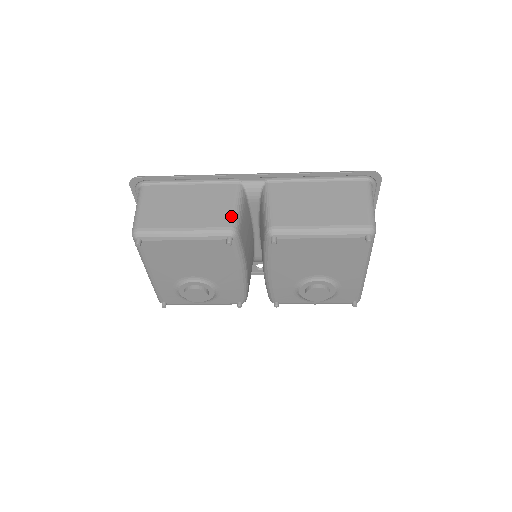
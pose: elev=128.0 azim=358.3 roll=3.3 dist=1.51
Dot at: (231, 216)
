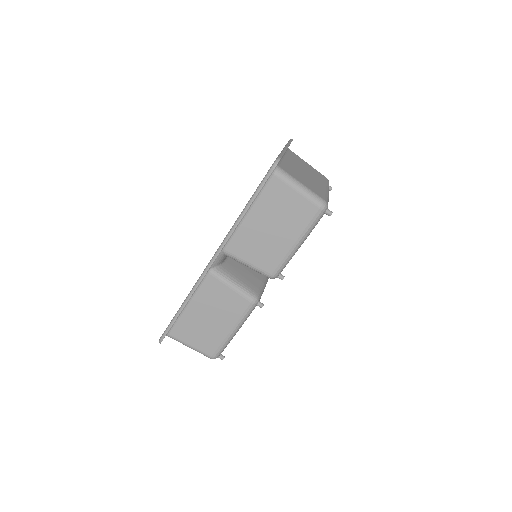
Dot at: (241, 296)
